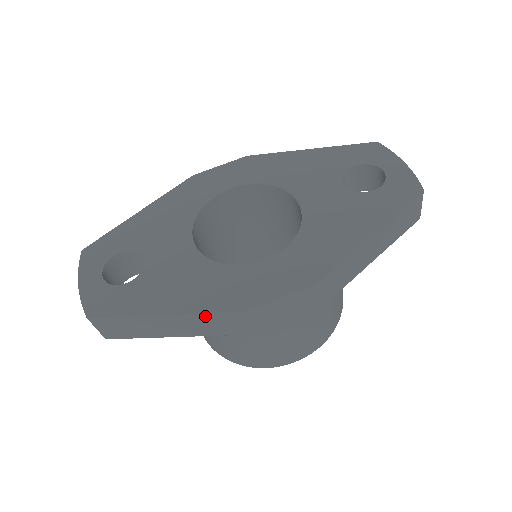
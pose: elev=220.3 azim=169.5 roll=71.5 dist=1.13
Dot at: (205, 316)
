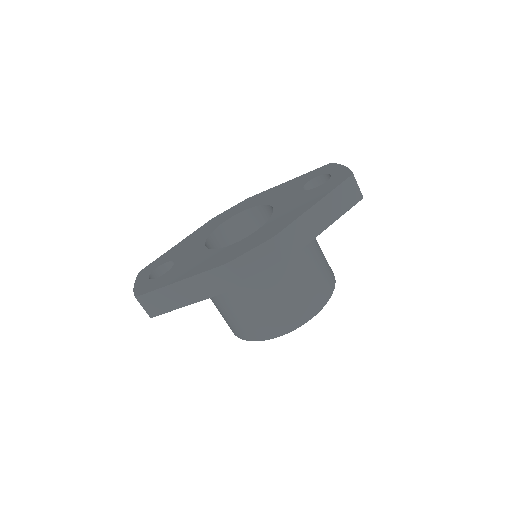
Dot at: (204, 275)
